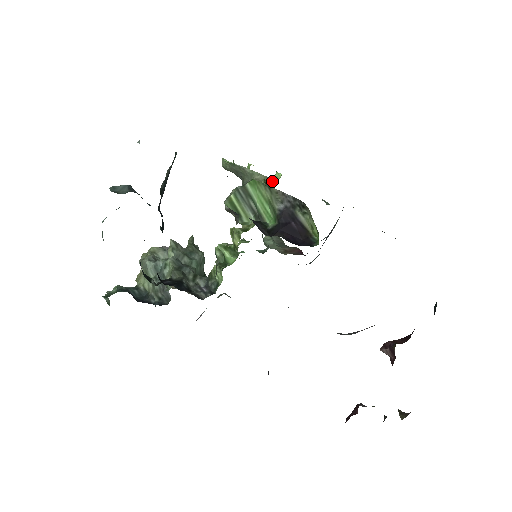
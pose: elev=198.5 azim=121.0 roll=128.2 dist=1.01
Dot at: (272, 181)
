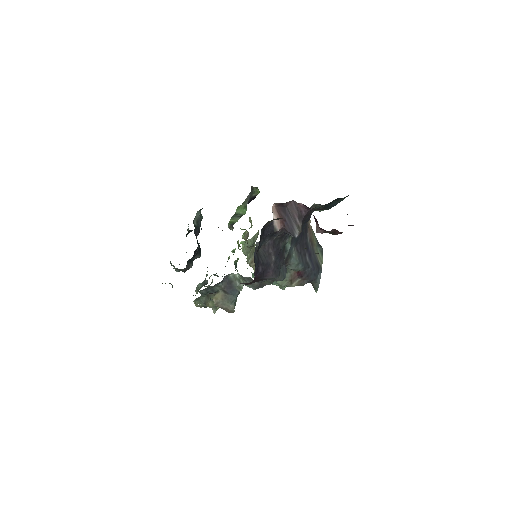
Dot at: occluded
